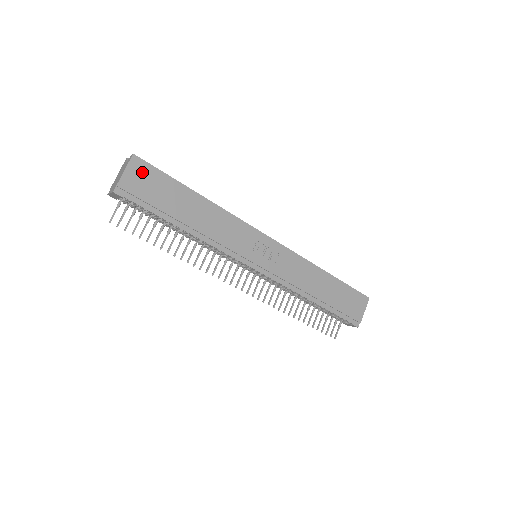
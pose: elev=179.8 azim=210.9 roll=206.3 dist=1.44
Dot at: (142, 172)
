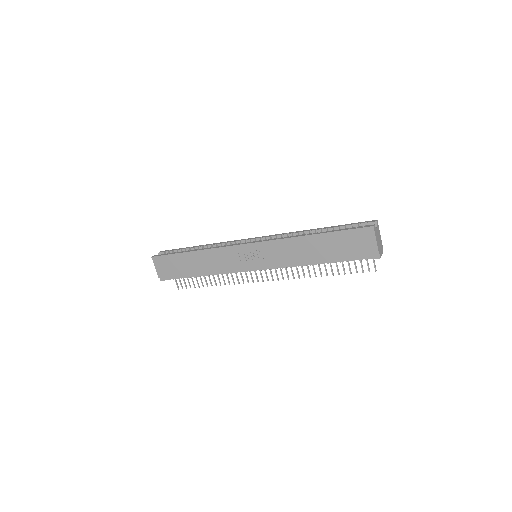
Dot at: (161, 262)
